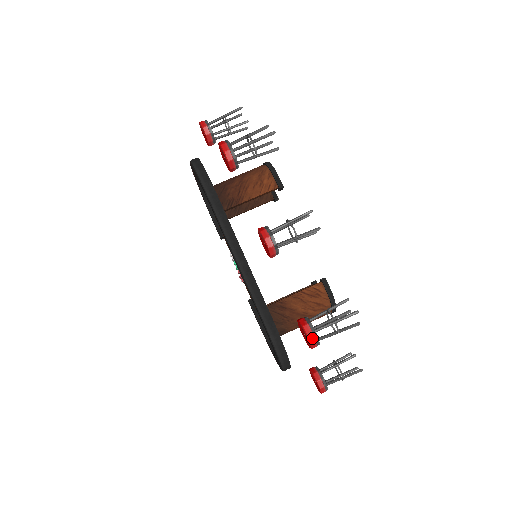
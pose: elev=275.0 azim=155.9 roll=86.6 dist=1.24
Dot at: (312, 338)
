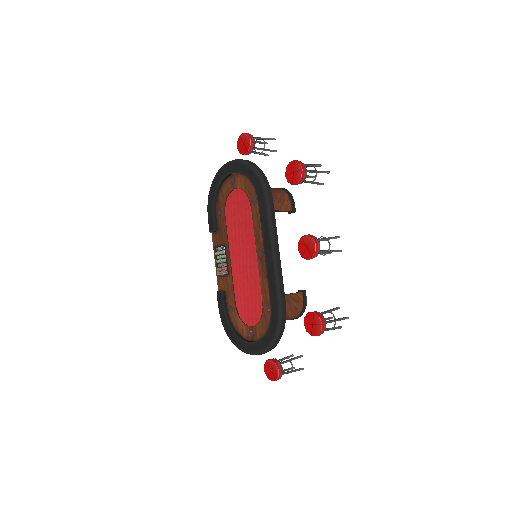
Dot at: (323, 327)
